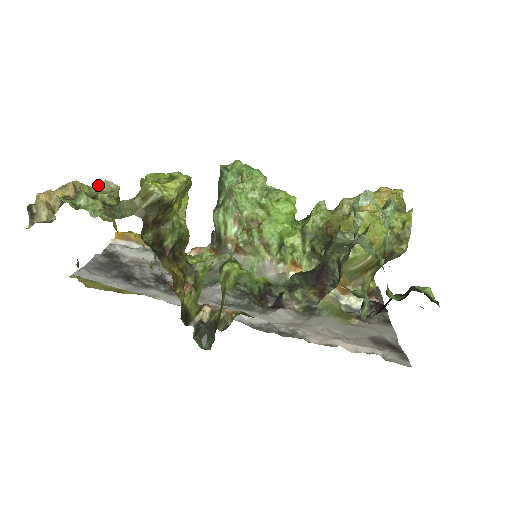
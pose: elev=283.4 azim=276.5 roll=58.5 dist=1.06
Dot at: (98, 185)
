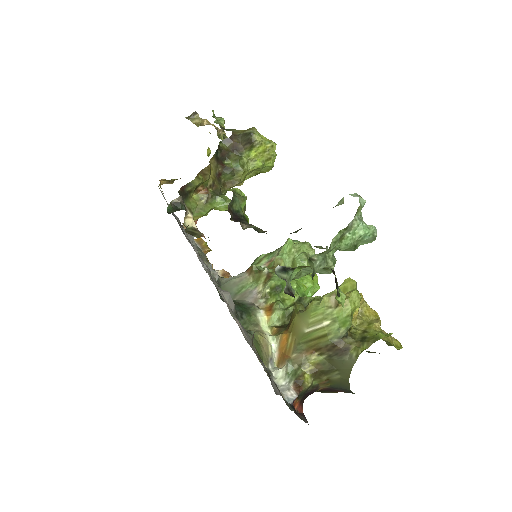
Dot at: occluded
